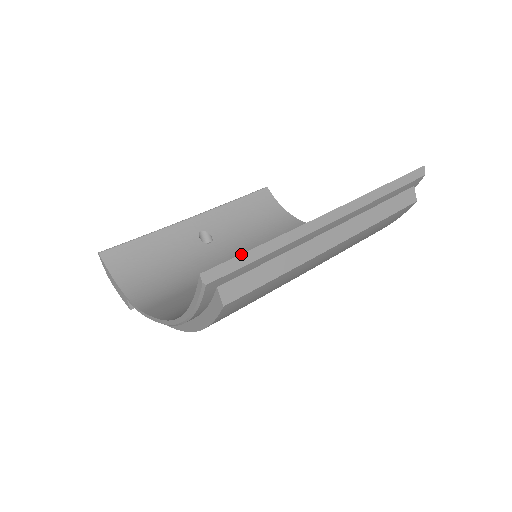
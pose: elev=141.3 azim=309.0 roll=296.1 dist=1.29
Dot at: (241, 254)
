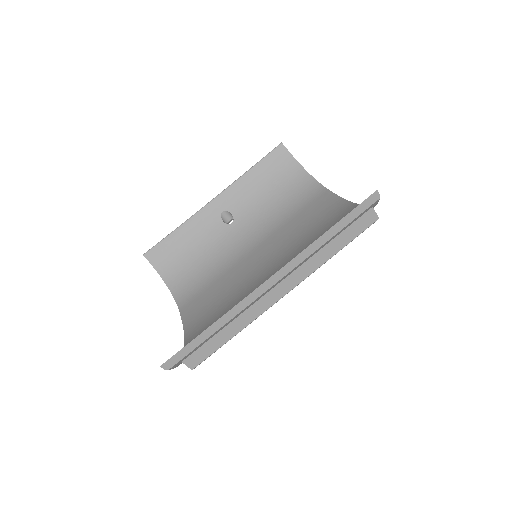
Dot at: occluded
